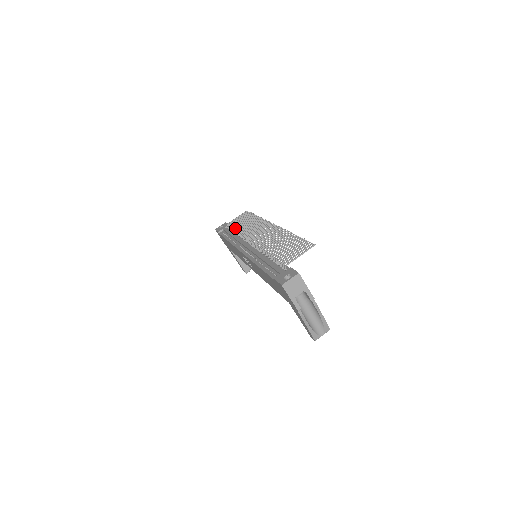
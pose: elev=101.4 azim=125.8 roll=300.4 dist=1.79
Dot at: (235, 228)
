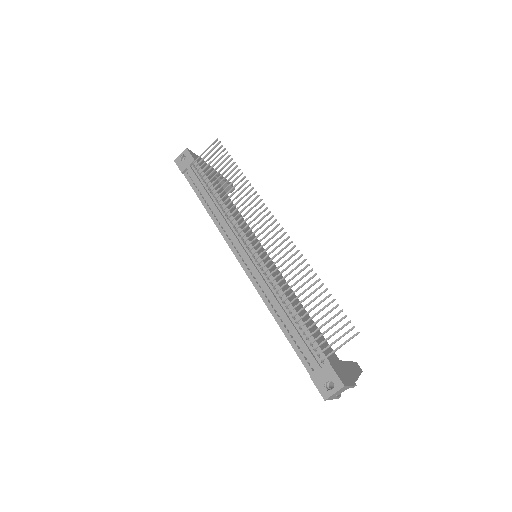
Dot at: (212, 189)
